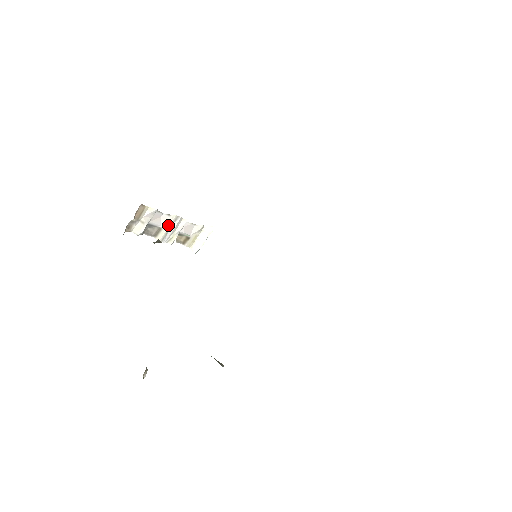
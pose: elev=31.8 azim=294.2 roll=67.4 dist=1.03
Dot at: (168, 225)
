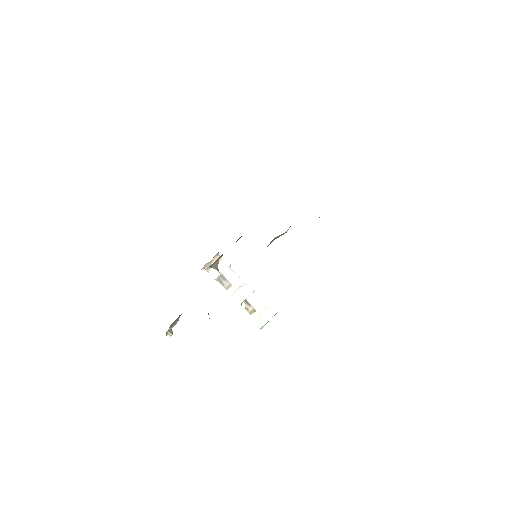
Dot at: (237, 285)
